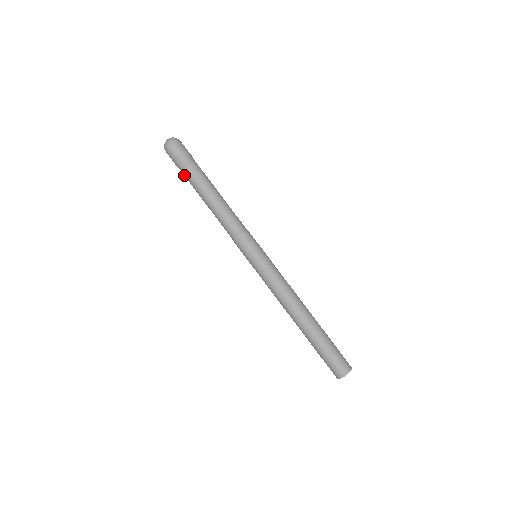
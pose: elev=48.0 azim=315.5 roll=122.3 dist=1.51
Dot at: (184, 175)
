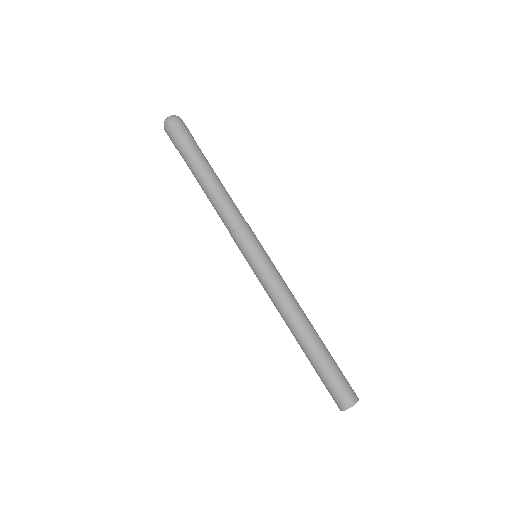
Dot at: (183, 156)
